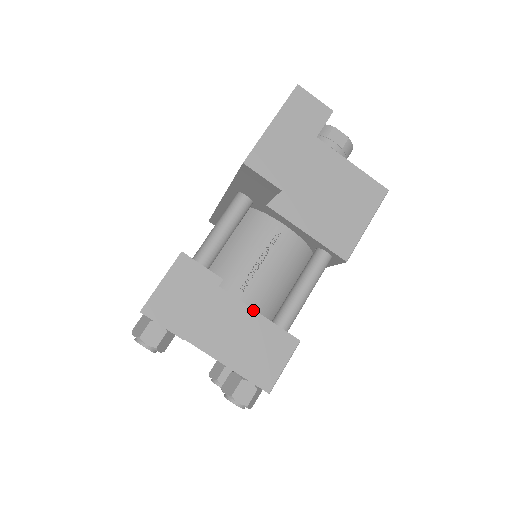
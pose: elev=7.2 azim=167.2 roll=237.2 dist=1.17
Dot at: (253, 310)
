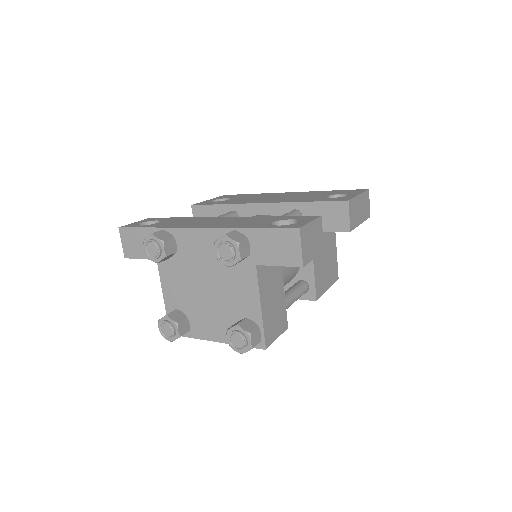
Dot at: occluded
